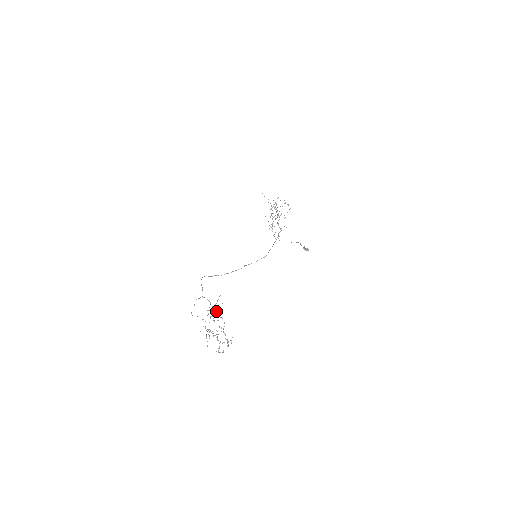
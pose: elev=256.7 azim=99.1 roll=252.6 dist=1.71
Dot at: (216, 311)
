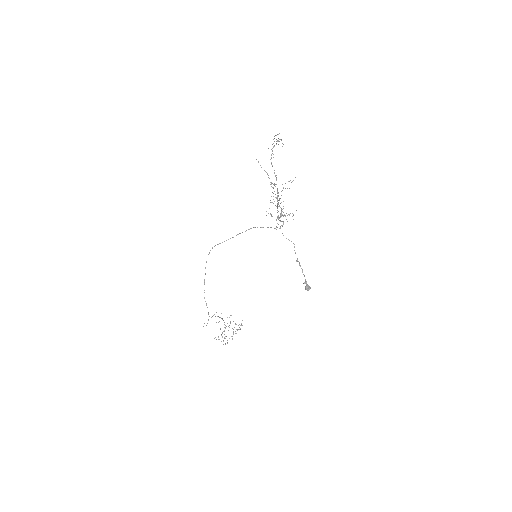
Dot at: (224, 324)
